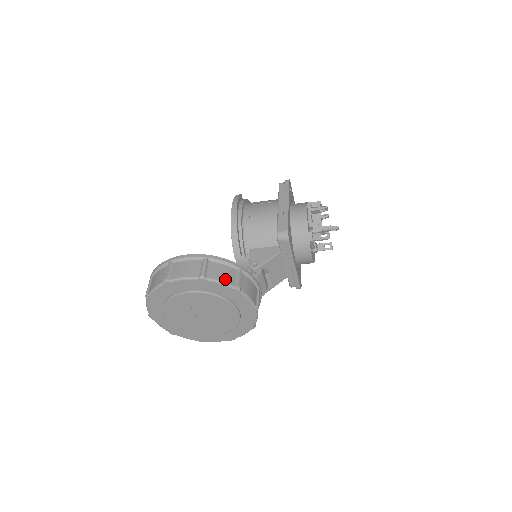
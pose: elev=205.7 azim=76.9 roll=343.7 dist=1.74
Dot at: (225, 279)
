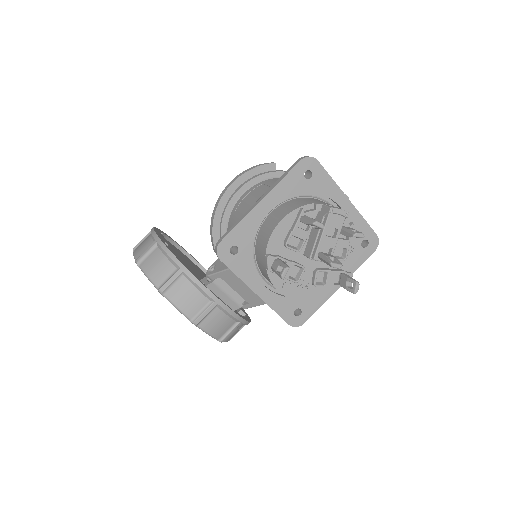
Dot at: (153, 274)
